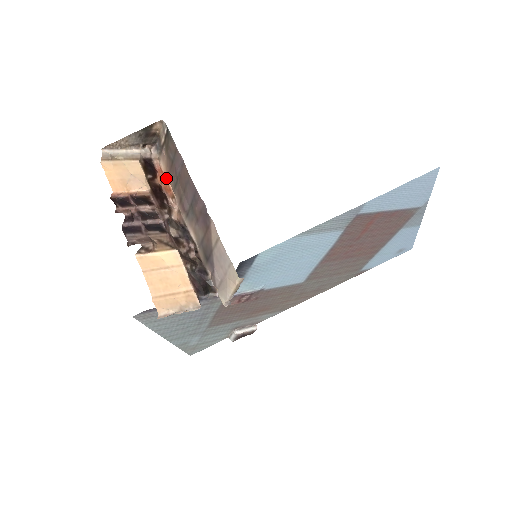
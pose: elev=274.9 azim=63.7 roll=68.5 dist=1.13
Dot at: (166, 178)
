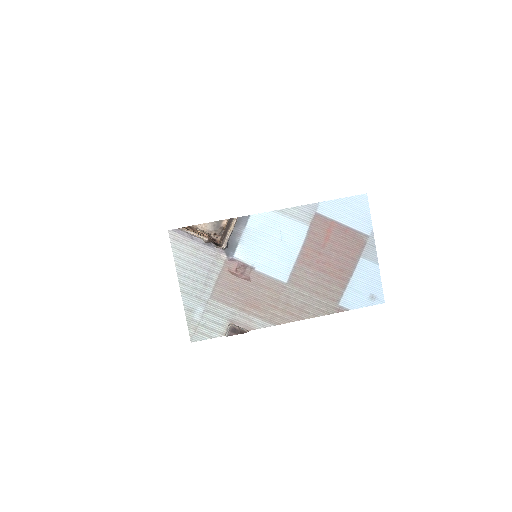
Dot at: occluded
